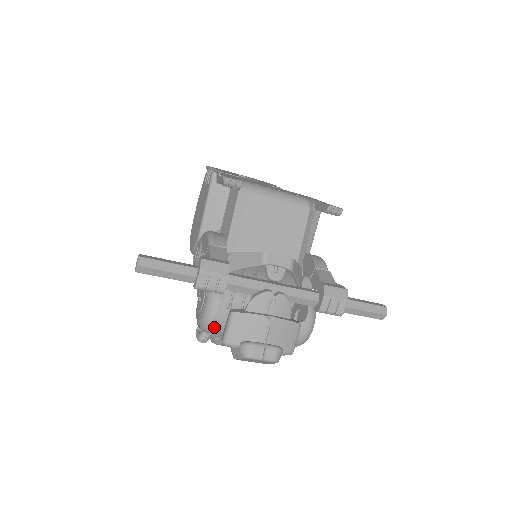
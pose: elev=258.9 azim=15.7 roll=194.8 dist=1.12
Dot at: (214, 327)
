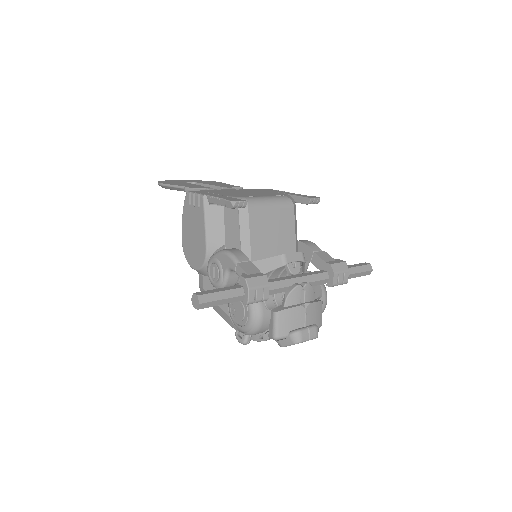
Dot at: (261, 329)
